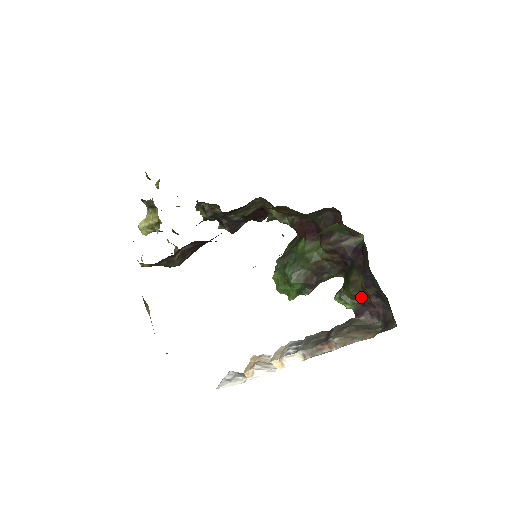
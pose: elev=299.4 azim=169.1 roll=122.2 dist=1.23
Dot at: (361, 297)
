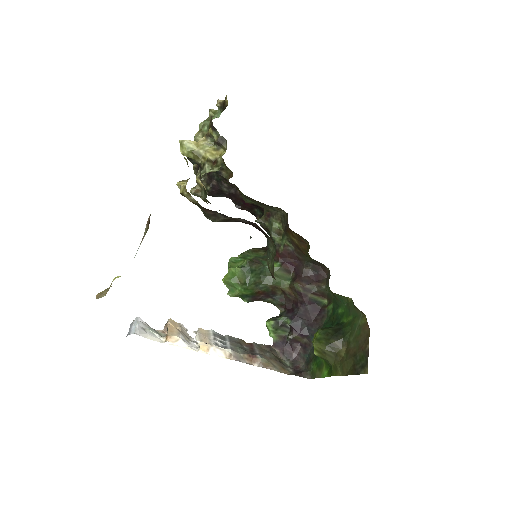
Dot at: (328, 357)
